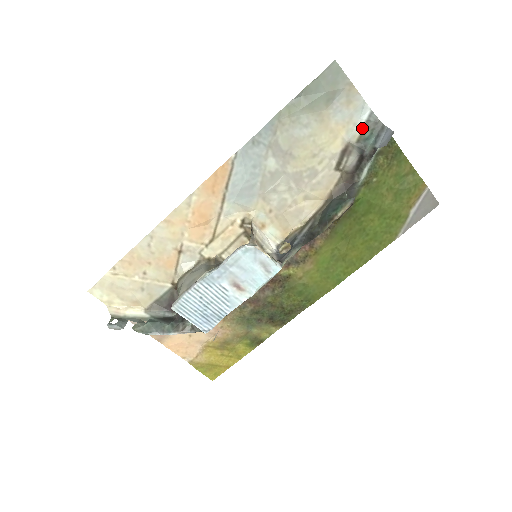
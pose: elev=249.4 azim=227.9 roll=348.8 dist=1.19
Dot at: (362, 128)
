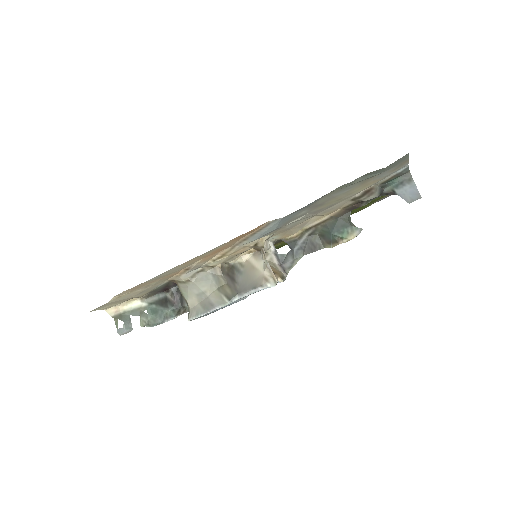
Dot at: (392, 176)
